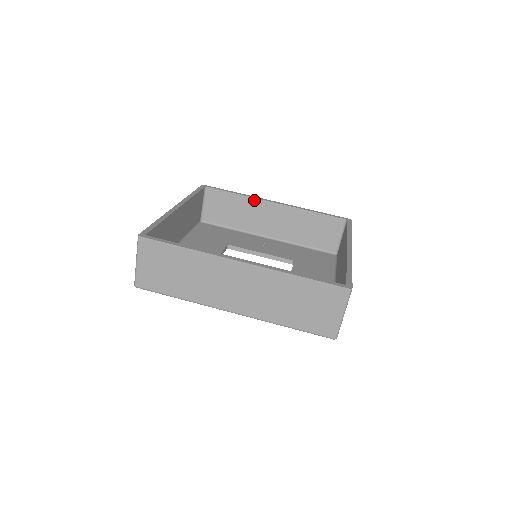
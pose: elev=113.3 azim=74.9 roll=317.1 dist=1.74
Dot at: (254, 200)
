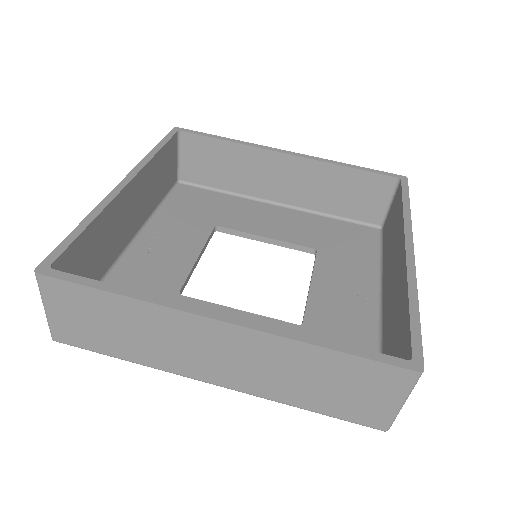
Dot at: (254, 150)
